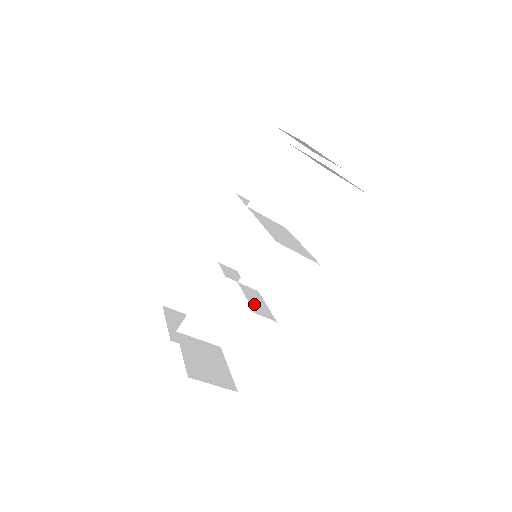
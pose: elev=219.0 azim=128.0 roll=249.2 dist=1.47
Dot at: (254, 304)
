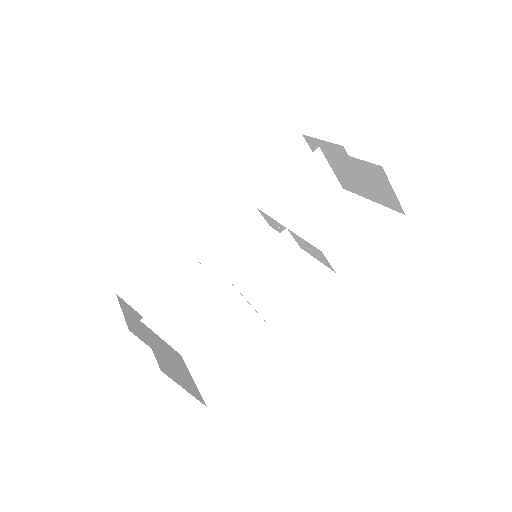
Dot at: occluded
